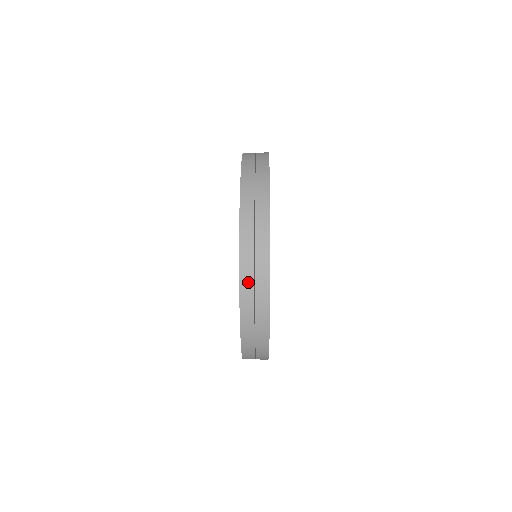
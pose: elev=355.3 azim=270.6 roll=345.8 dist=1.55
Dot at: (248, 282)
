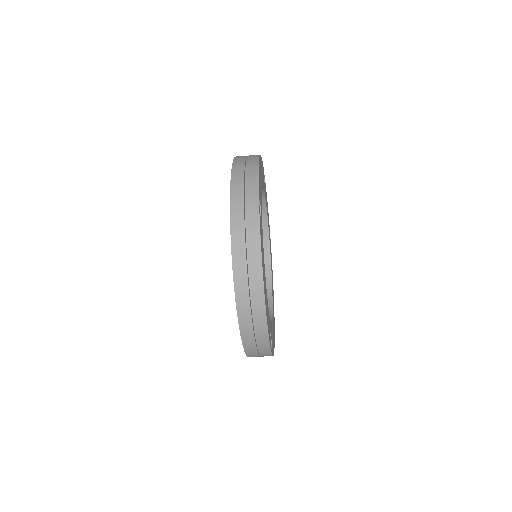
Dot at: occluded
